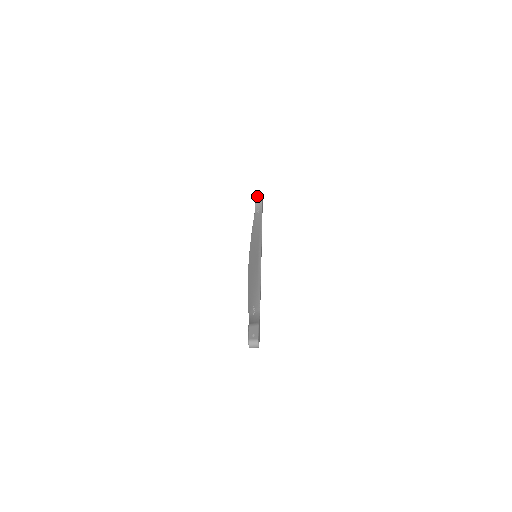
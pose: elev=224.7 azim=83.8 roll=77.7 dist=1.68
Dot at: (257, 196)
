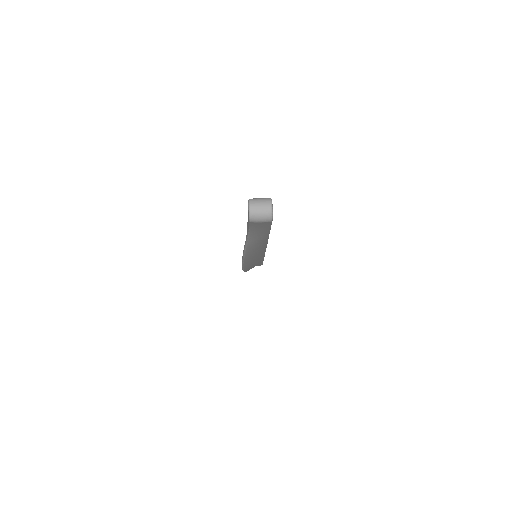
Dot at: occluded
